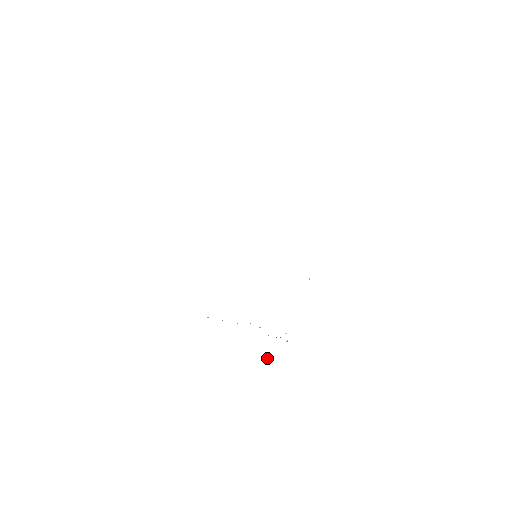
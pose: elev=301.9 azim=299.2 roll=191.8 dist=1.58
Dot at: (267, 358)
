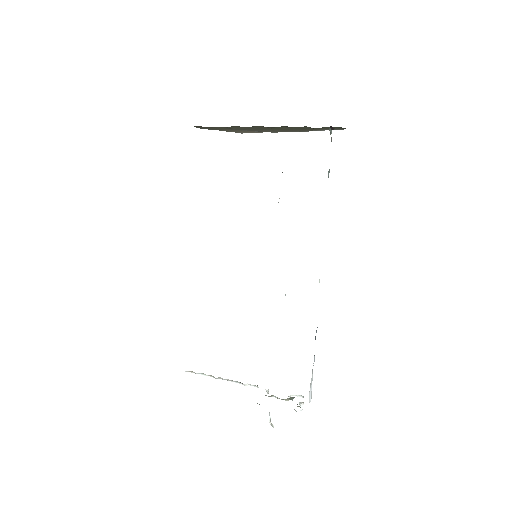
Dot at: (269, 420)
